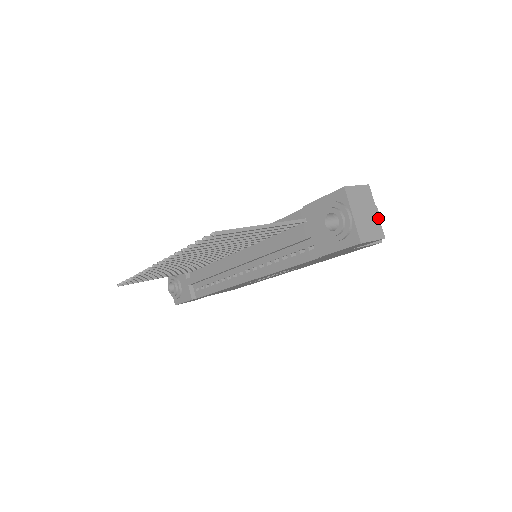
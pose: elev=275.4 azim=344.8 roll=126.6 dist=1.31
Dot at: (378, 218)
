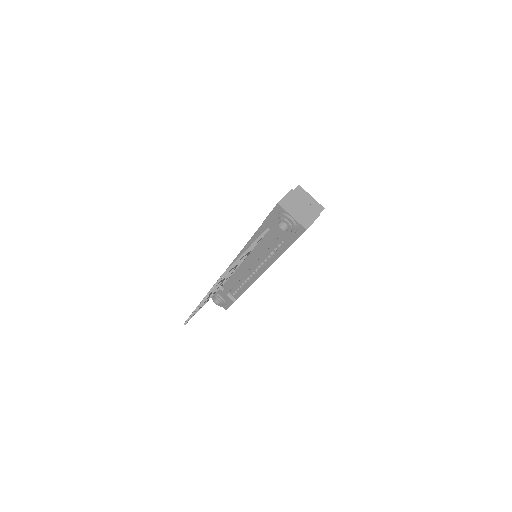
Dot at: (309, 206)
